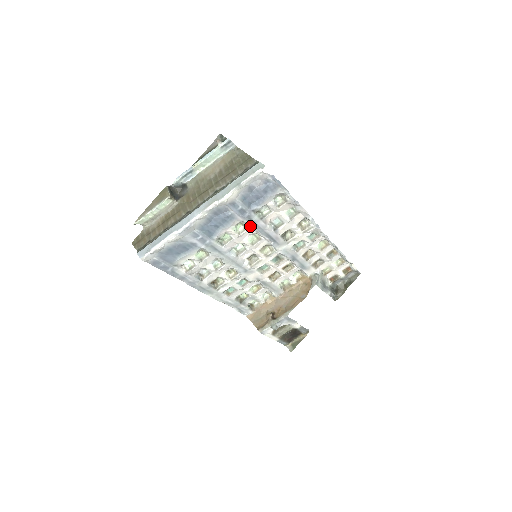
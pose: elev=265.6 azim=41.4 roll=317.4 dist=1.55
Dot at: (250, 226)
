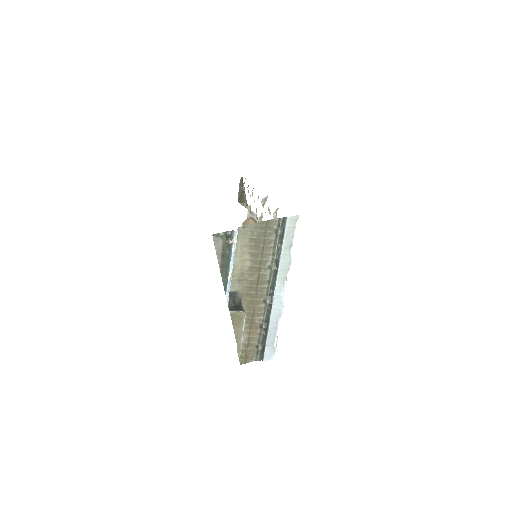
Dot at: occluded
